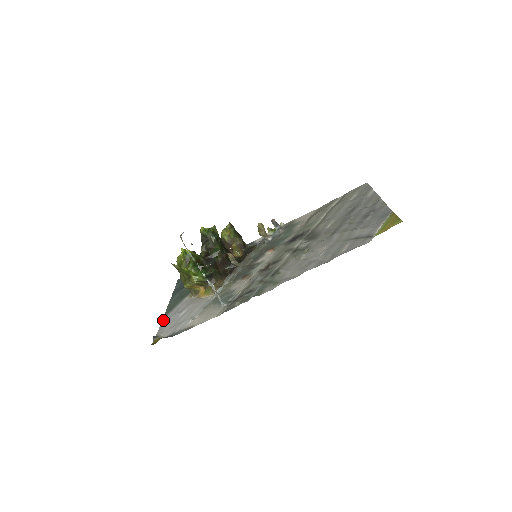
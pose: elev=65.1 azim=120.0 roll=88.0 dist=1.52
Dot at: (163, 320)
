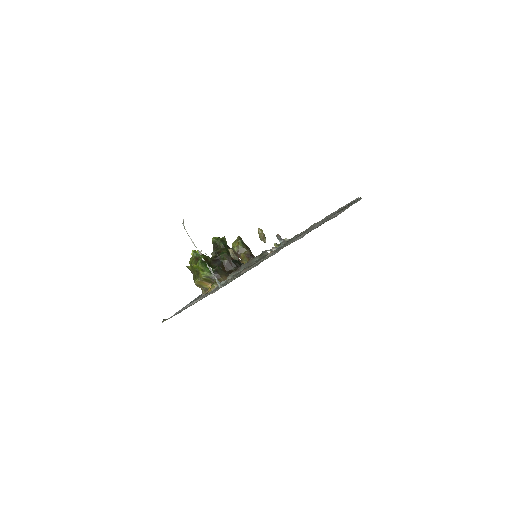
Dot at: (176, 312)
